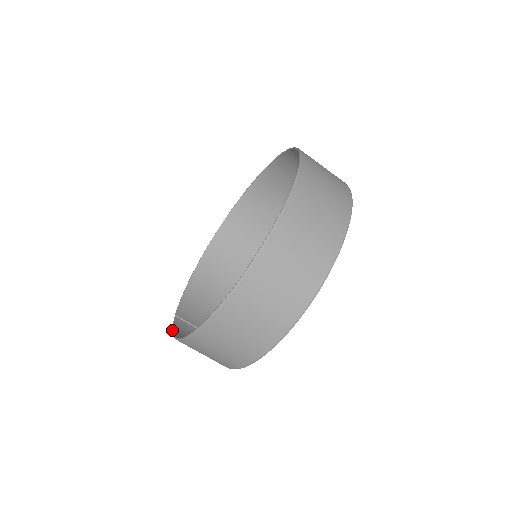
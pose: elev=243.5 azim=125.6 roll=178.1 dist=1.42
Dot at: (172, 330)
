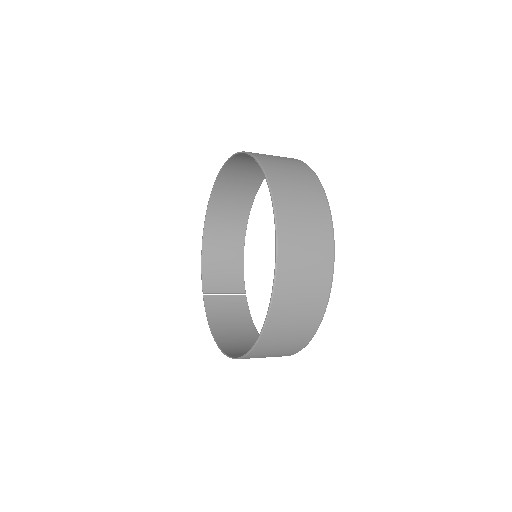
Dot at: occluded
